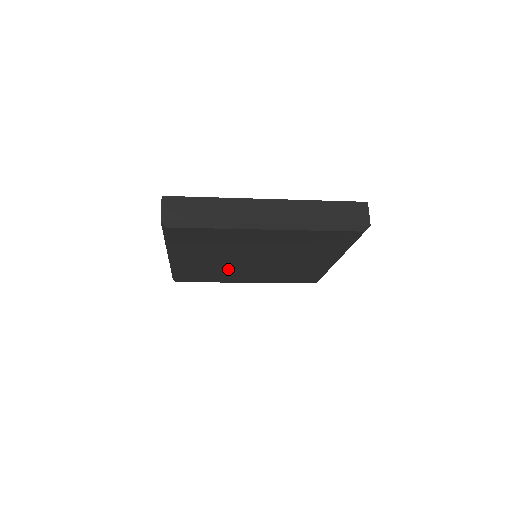
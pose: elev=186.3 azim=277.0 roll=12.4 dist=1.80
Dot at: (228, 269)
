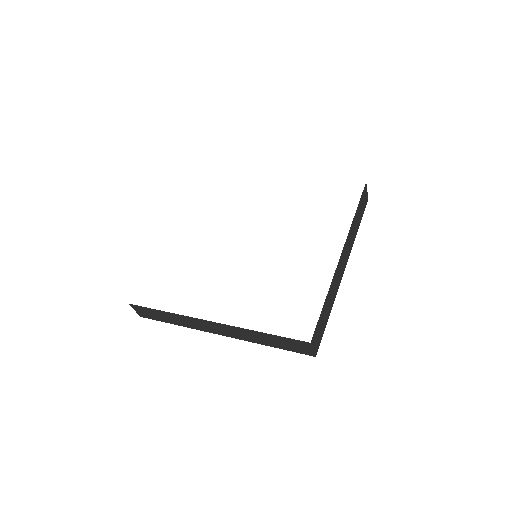
Dot at: occluded
